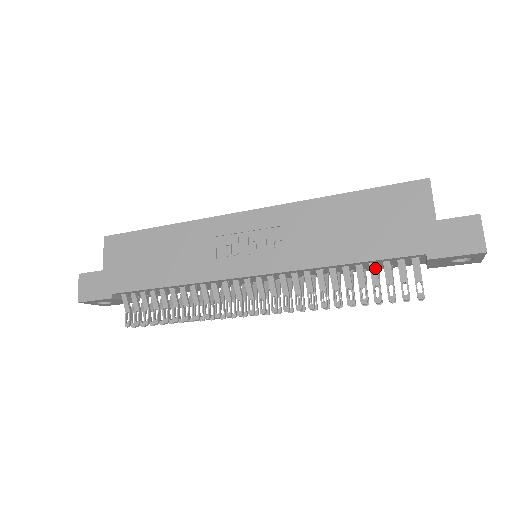
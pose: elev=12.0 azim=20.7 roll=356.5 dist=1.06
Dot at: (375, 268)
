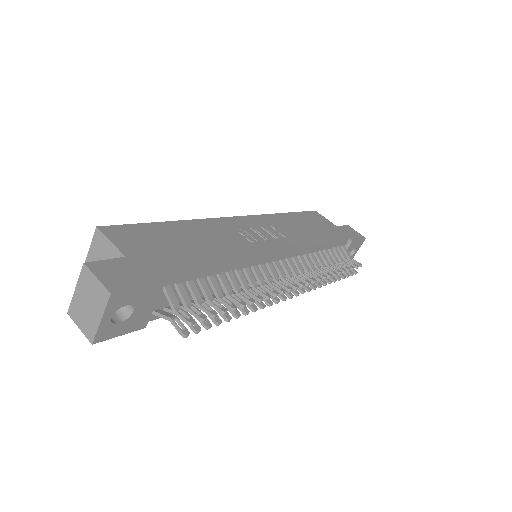
Dot at: (333, 251)
